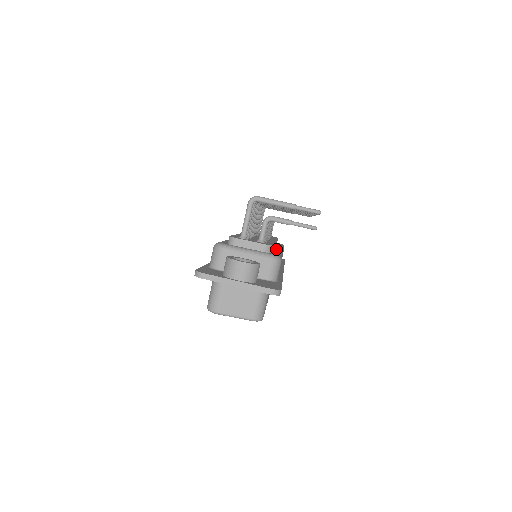
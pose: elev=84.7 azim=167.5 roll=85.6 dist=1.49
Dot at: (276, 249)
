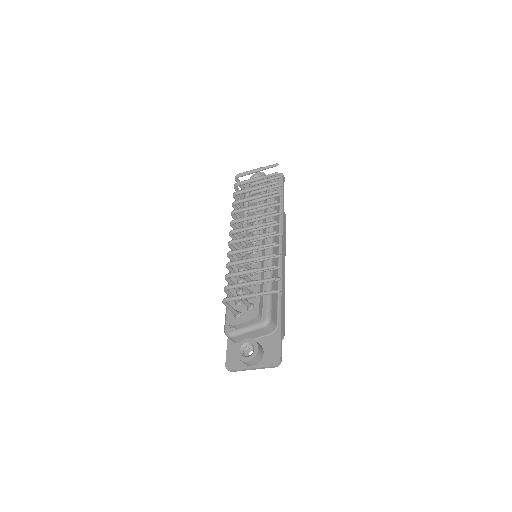
Dot at: occluded
